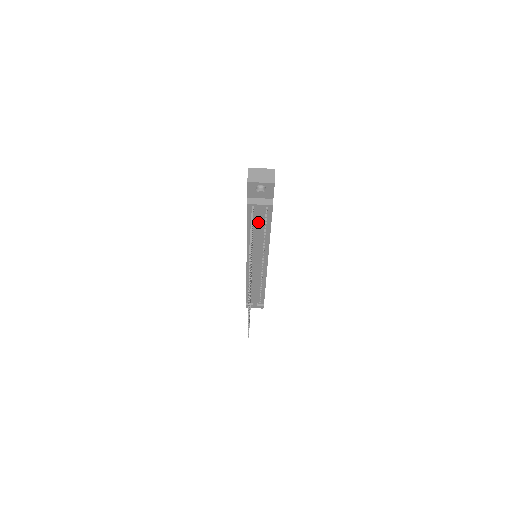
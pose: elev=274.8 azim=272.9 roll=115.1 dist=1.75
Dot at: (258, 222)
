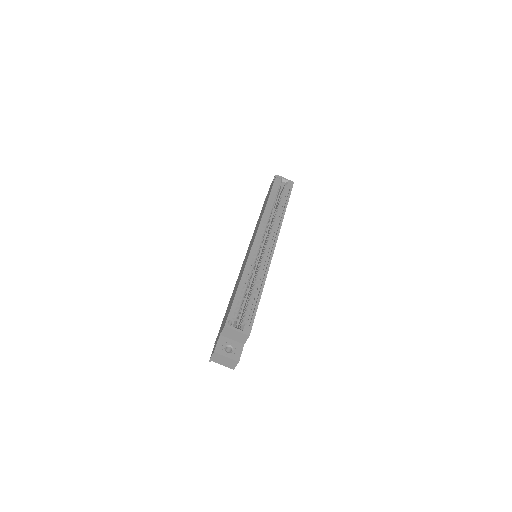
Dot at: occluded
